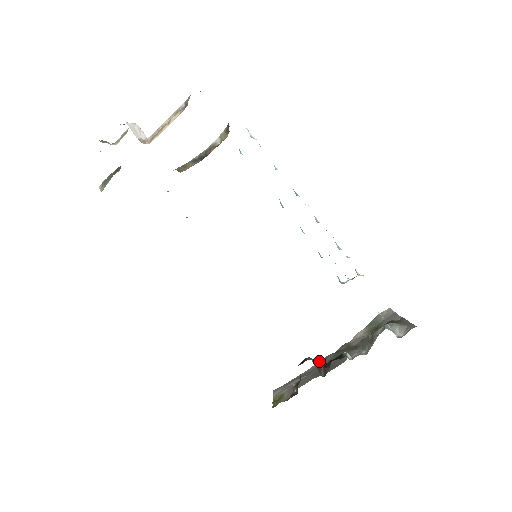
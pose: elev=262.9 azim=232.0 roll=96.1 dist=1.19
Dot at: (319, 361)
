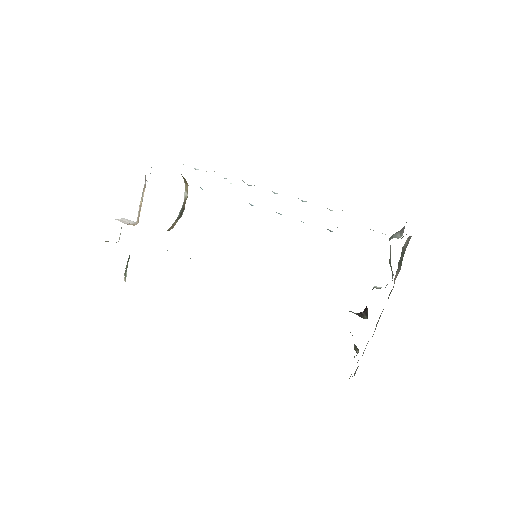
Dot at: (377, 322)
